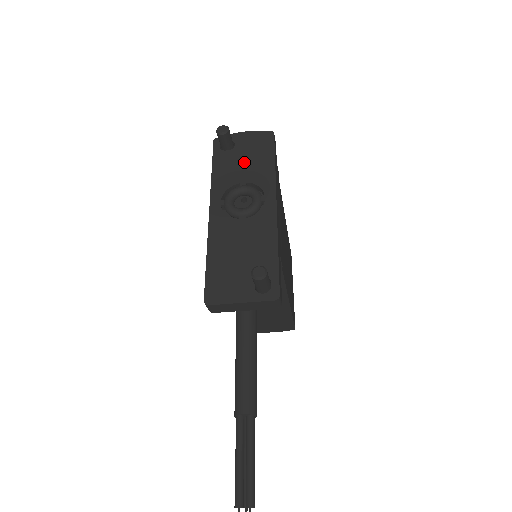
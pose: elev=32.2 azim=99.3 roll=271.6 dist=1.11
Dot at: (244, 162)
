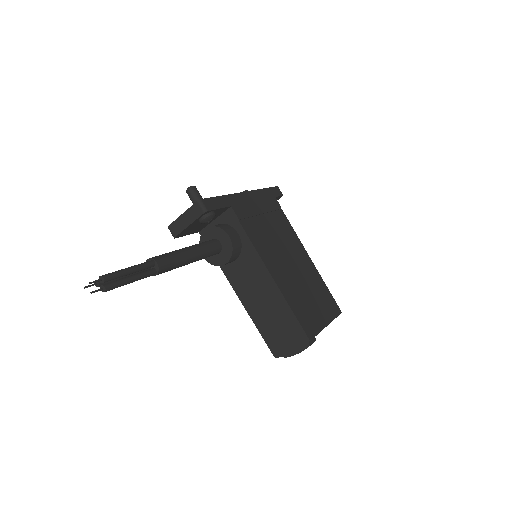
Dot at: occluded
